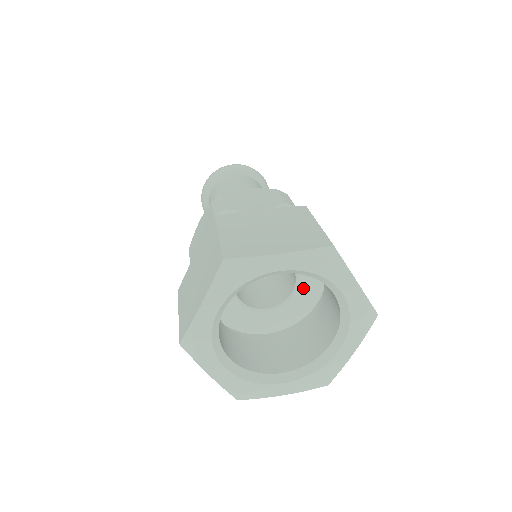
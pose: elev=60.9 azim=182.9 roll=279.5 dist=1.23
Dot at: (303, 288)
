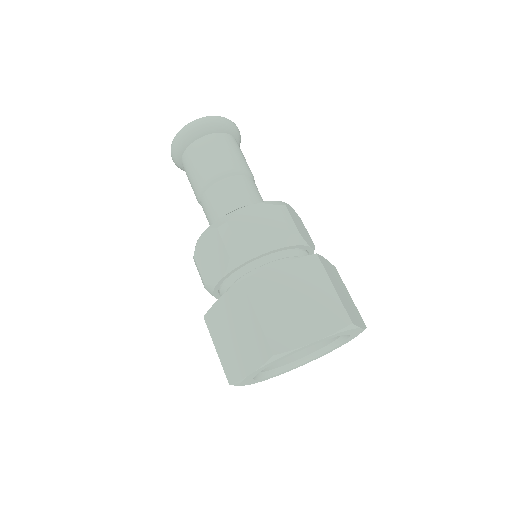
Dot at: occluded
